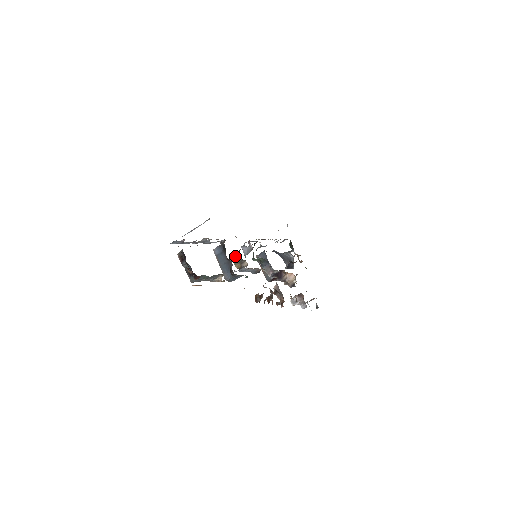
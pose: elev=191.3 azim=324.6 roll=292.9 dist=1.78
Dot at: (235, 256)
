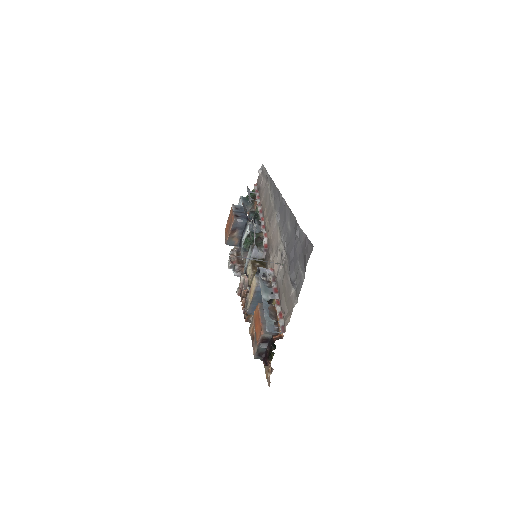
Dot at: occluded
